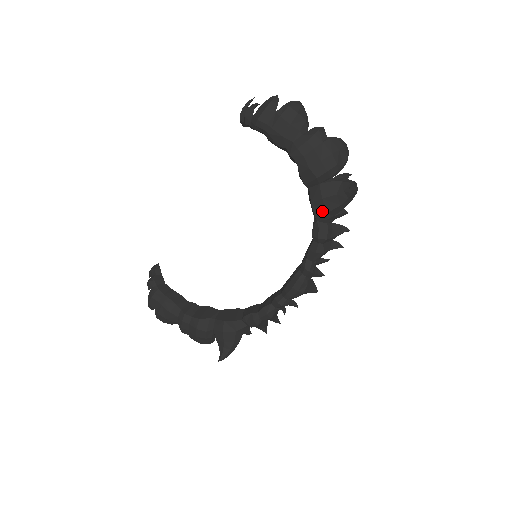
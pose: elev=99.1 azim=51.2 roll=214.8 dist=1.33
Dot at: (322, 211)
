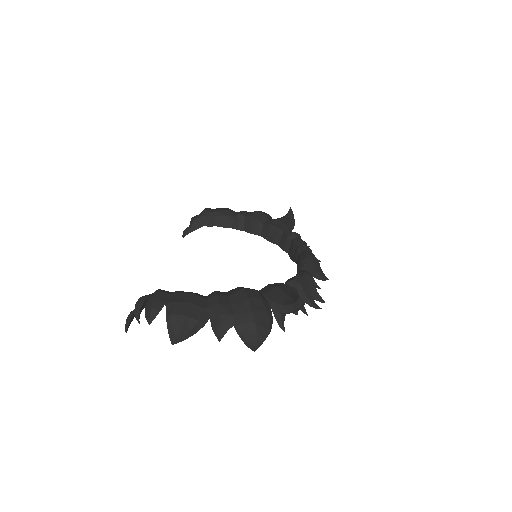
Dot at: (282, 225)
